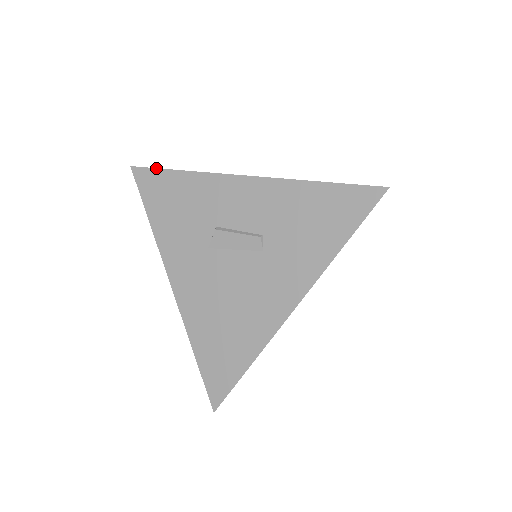
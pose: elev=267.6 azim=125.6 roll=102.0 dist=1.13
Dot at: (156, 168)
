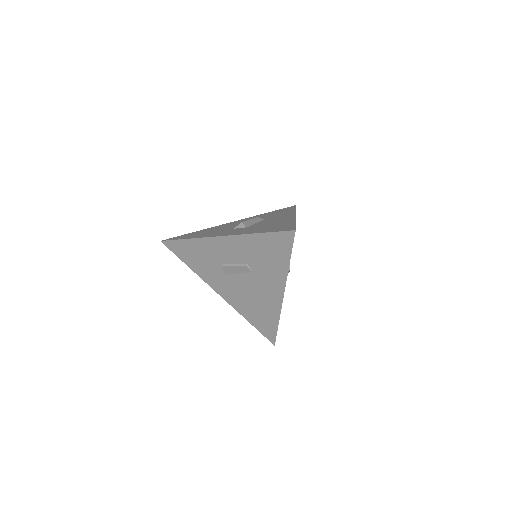
Dot at: (173, 240)
